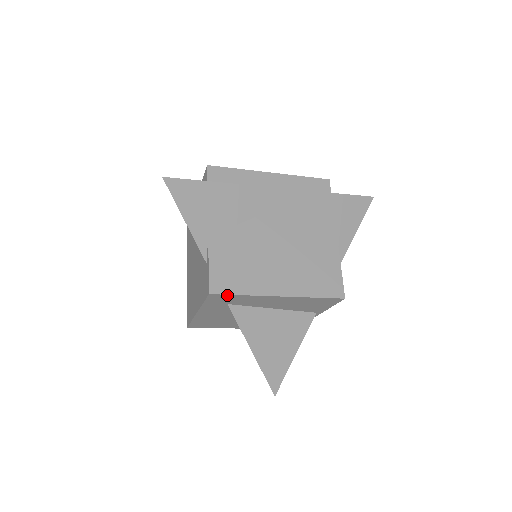
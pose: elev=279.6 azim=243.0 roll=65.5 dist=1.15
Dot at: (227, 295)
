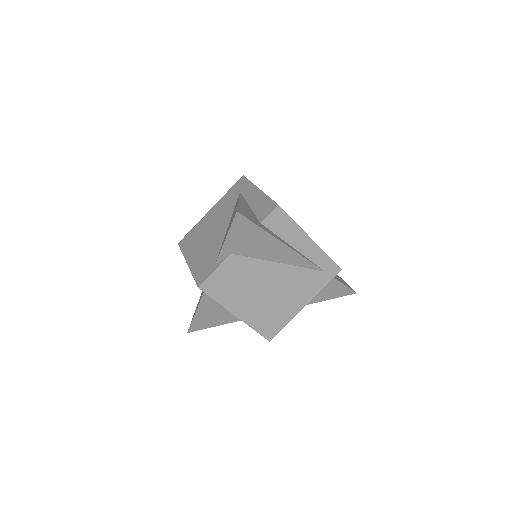
Dot at: (208, 294)
